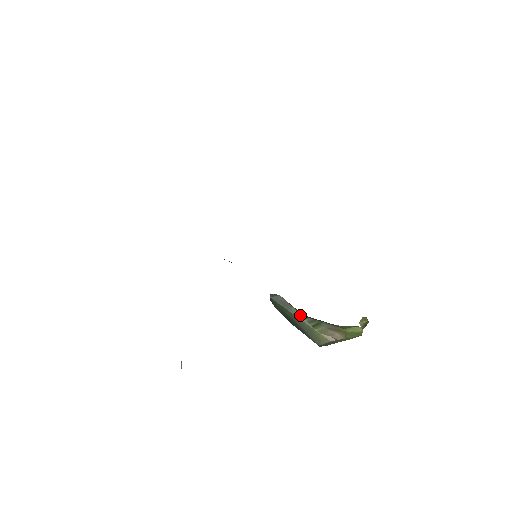
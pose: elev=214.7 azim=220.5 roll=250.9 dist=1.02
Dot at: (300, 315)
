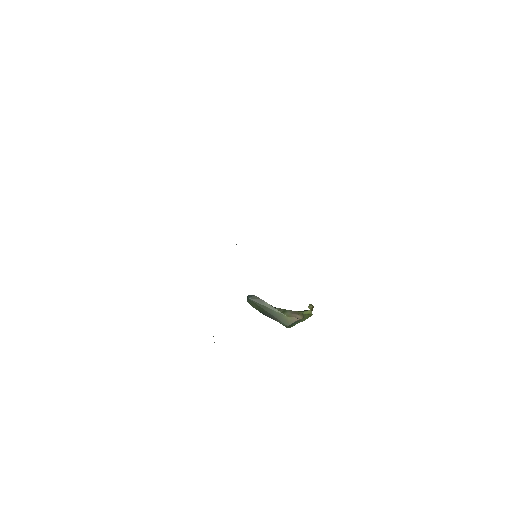
Dot at: (272, 307)
